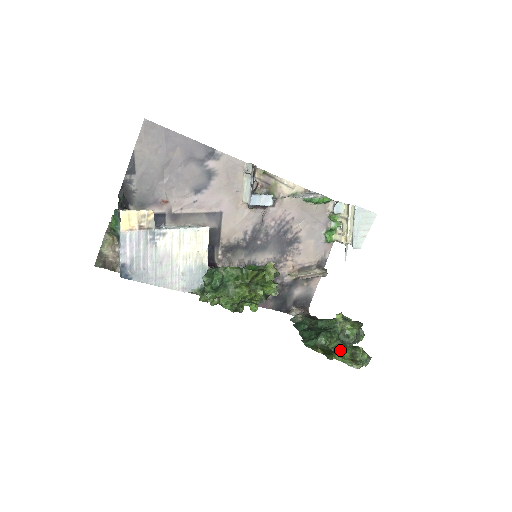
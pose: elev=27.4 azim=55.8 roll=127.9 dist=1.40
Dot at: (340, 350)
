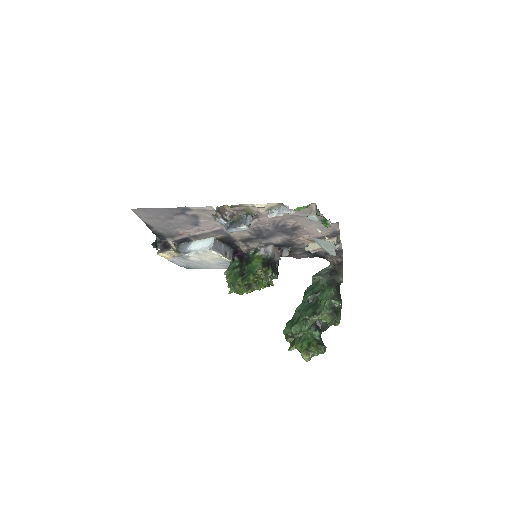
Dot at: (302, 343)
